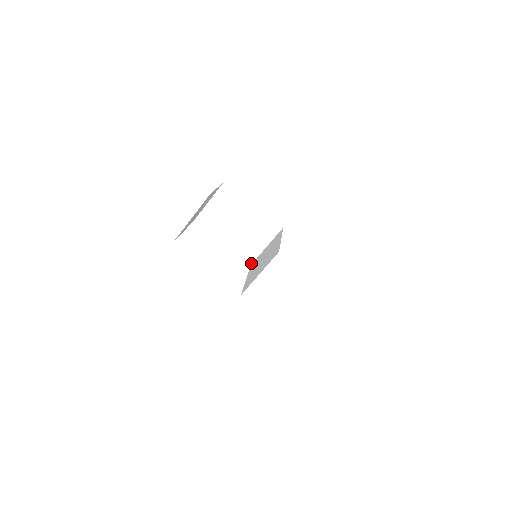
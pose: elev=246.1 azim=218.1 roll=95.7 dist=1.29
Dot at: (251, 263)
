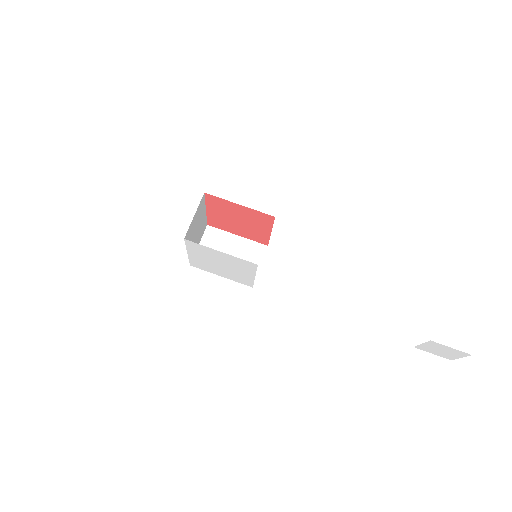
Dot at: (252, 286)
